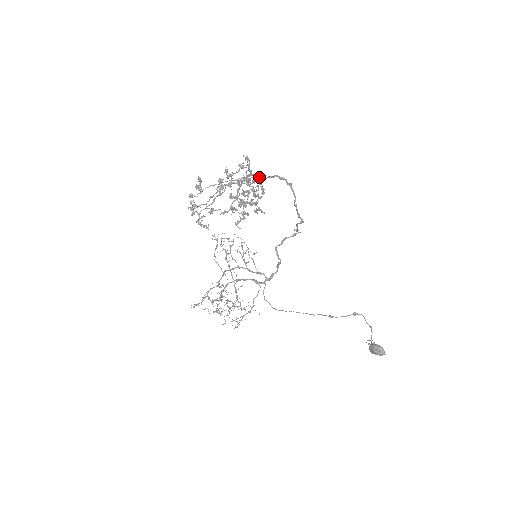
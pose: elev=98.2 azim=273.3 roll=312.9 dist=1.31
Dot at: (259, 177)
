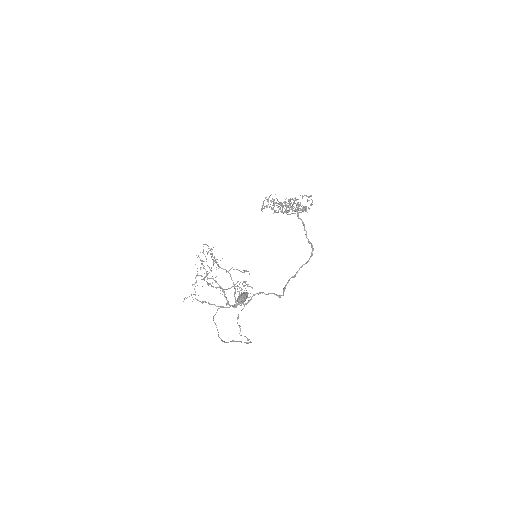
Dot at: occluded
